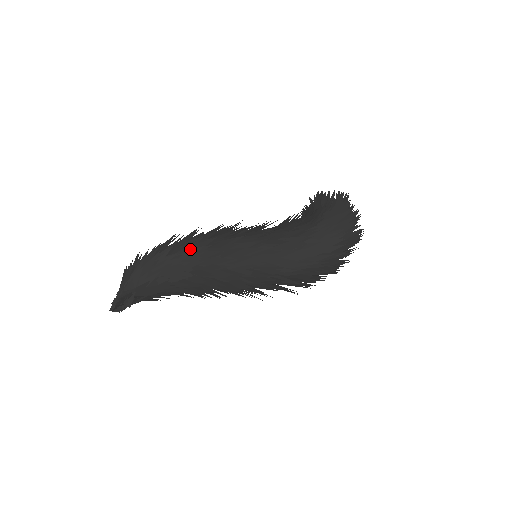
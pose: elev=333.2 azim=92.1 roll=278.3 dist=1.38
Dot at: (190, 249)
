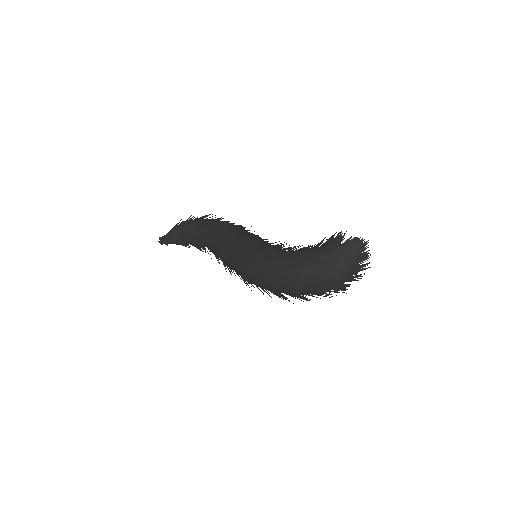
Dot at: (208, 229)
